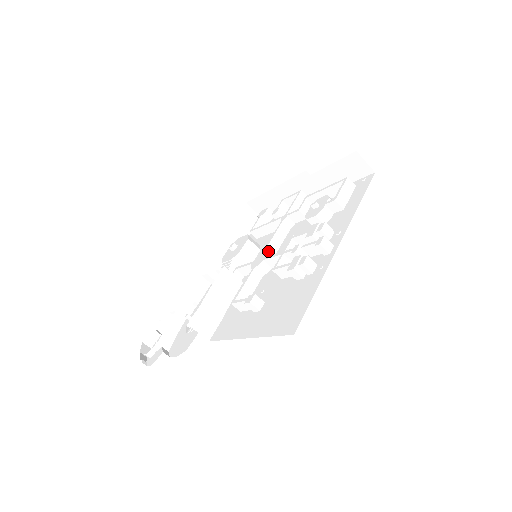
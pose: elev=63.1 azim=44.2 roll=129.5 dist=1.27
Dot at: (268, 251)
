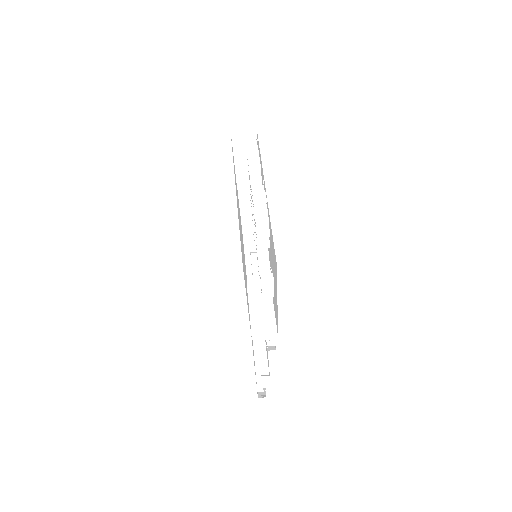
Dot at: occluded
